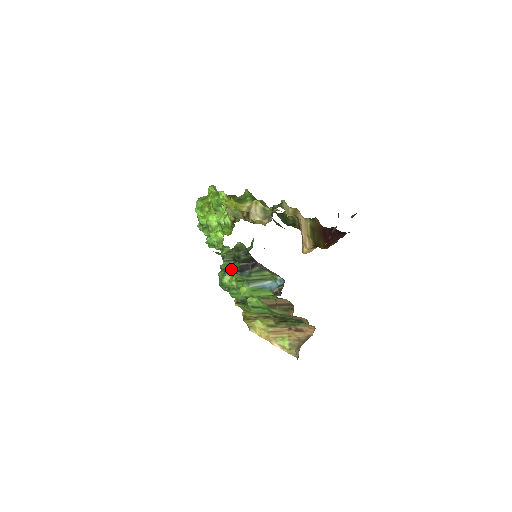
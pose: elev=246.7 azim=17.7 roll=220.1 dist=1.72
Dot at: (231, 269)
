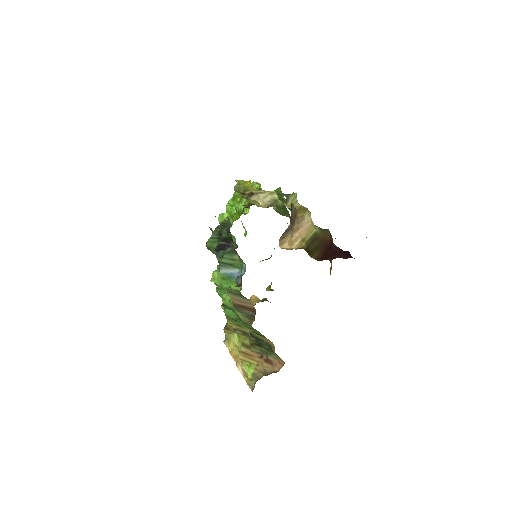
Dot at: (214, 248)
